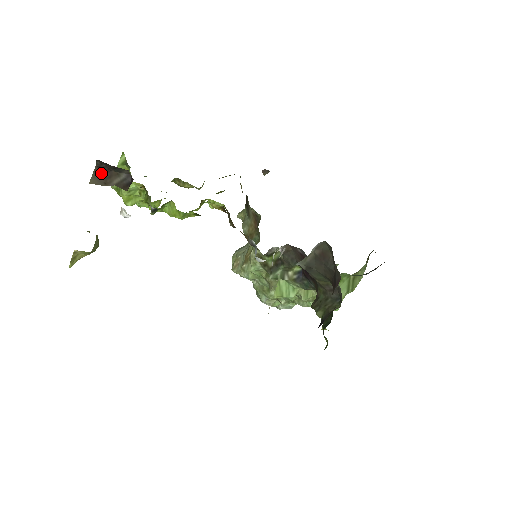
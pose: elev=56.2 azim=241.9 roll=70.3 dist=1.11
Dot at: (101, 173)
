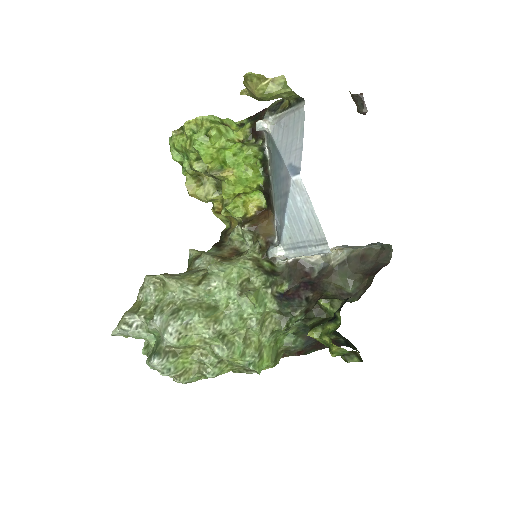
Dot at: (353, 97)
